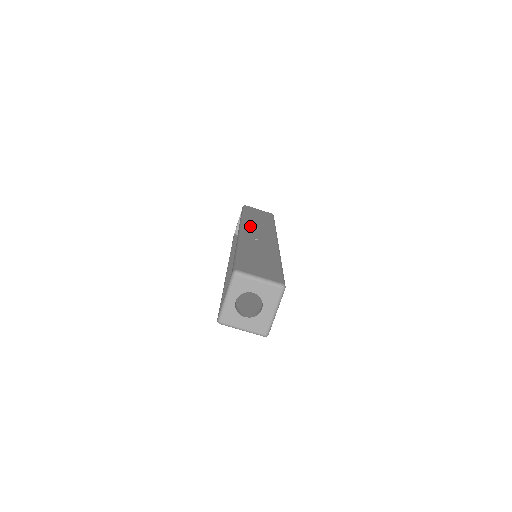
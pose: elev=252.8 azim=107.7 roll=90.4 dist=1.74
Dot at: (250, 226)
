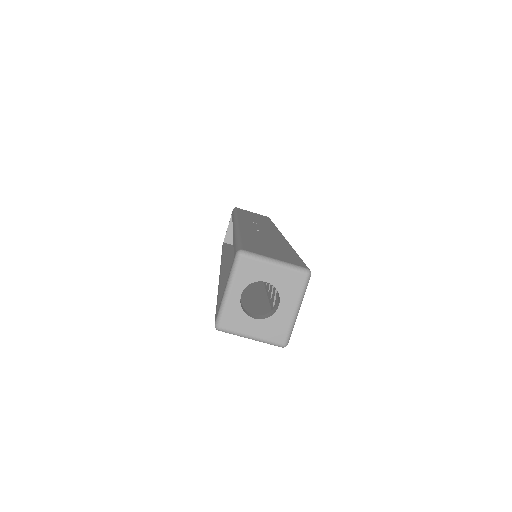
Dot at: (247, 220)
